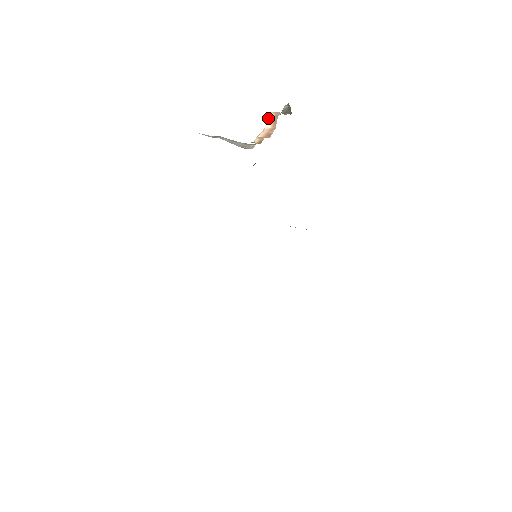
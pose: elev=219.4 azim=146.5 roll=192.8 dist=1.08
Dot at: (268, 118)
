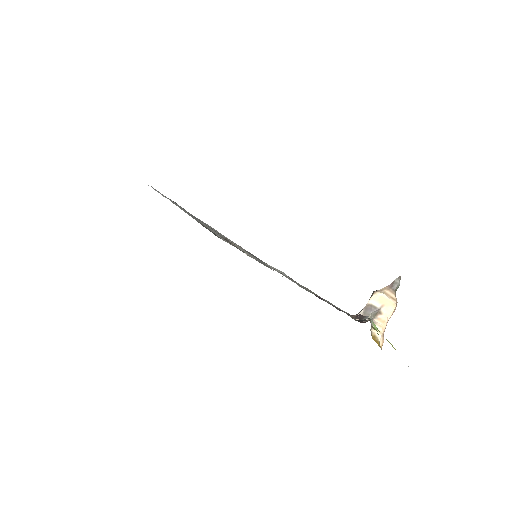
Dot at: (393, 310)
